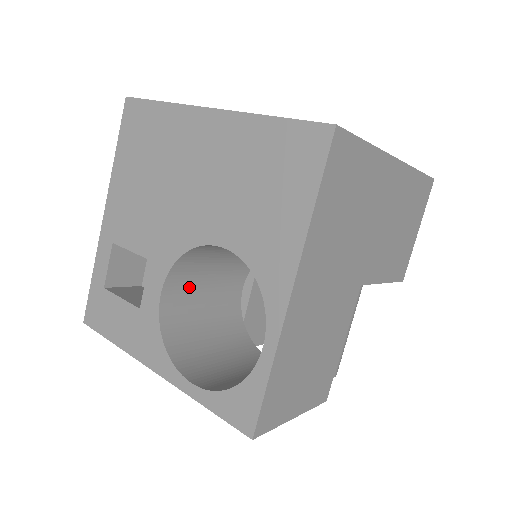
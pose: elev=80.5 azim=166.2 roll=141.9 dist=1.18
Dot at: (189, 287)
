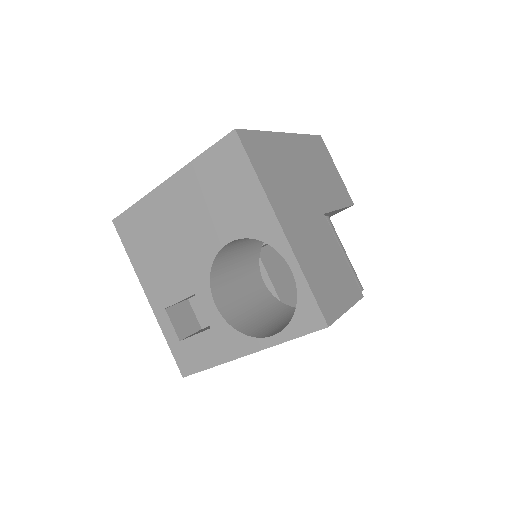
Dot at: (229, 295)
